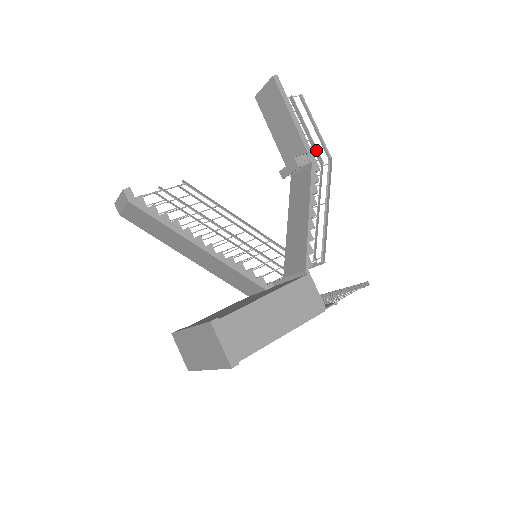
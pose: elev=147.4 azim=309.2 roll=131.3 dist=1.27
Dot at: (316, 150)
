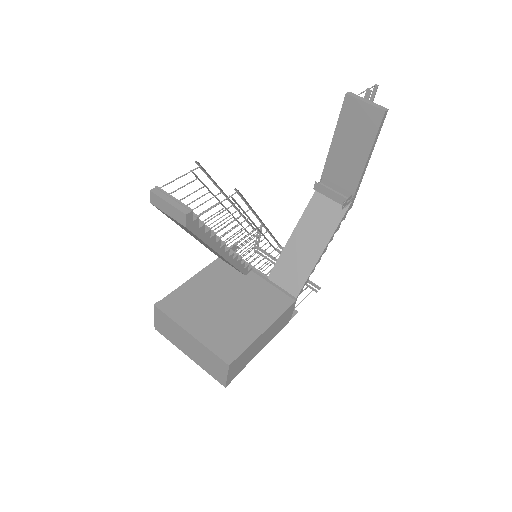
Dot at: occluded
